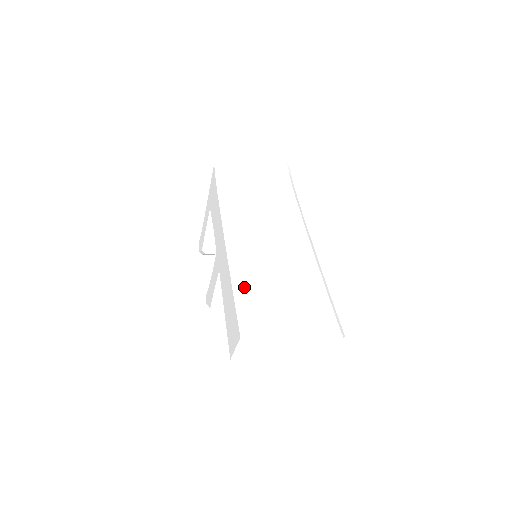
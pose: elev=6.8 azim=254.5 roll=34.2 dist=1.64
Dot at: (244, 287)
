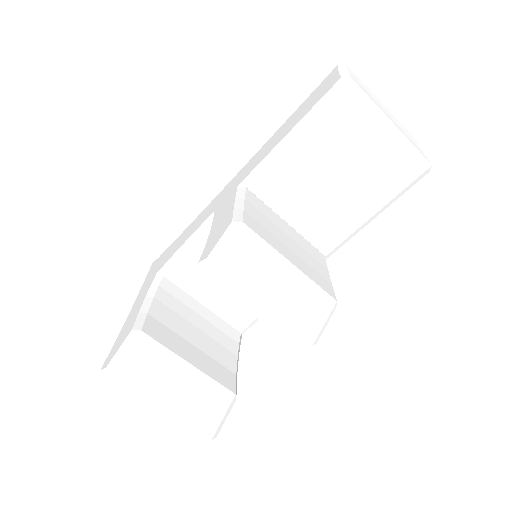
Dot at: occluded
